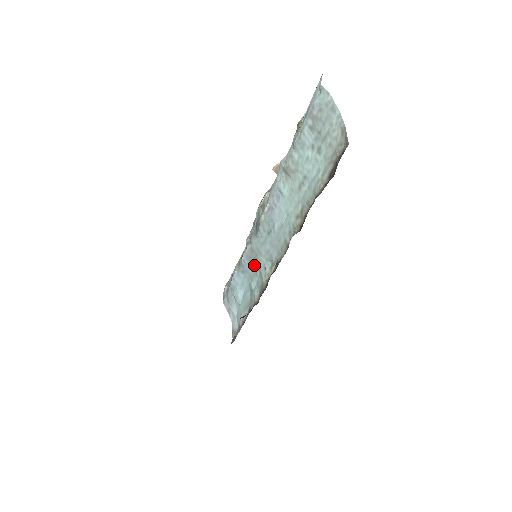
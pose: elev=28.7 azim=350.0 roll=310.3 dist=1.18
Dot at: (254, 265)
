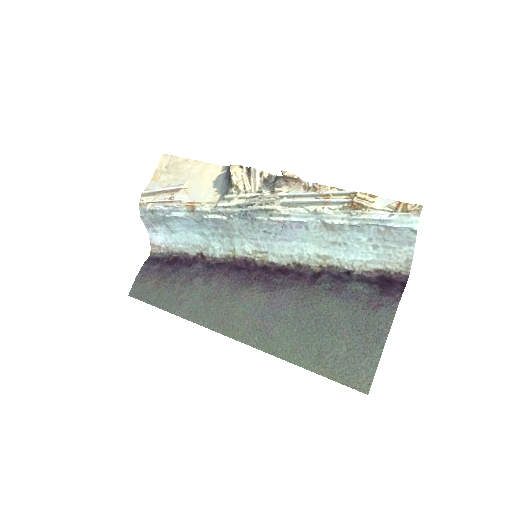
Dot at: (223, 231)
